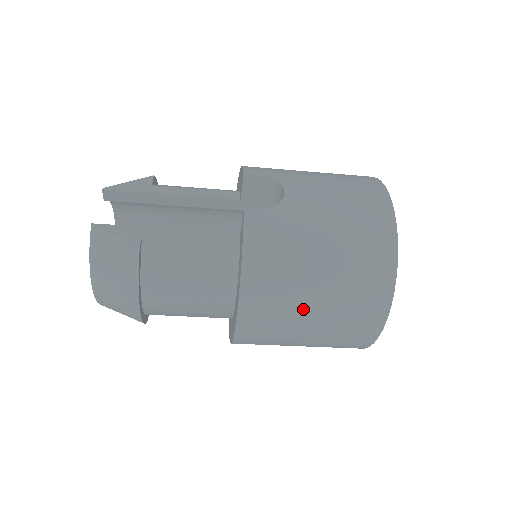
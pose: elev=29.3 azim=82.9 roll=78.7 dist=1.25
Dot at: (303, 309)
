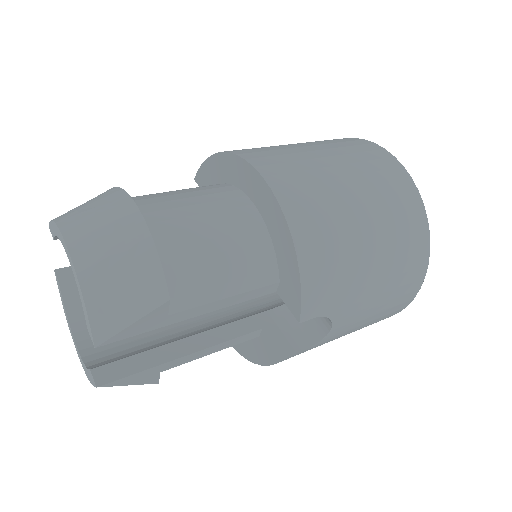
Dot at: occluded
